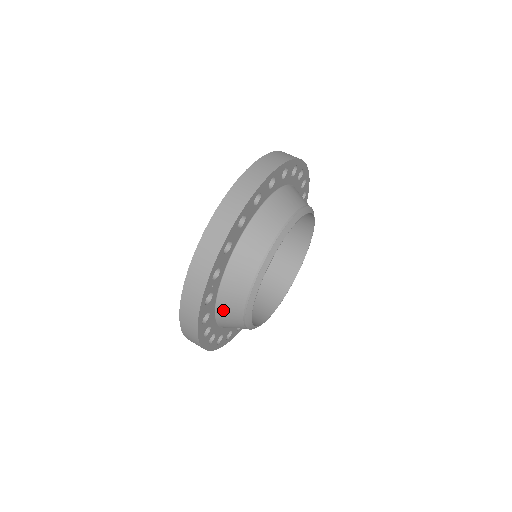
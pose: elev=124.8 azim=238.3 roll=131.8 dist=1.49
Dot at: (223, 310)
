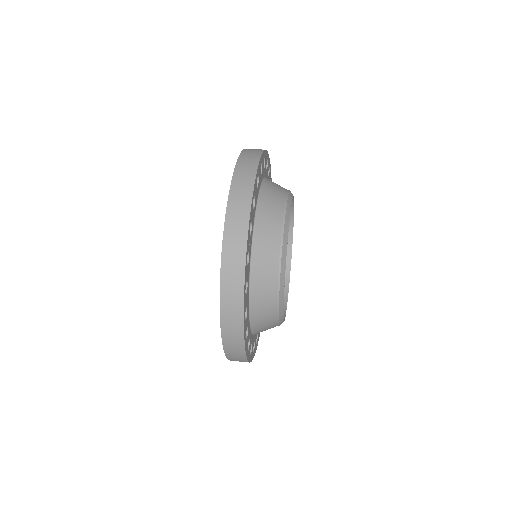
Dot at: (257, 283)
